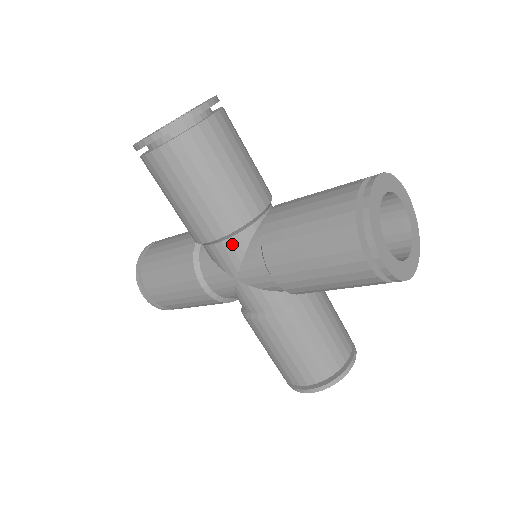
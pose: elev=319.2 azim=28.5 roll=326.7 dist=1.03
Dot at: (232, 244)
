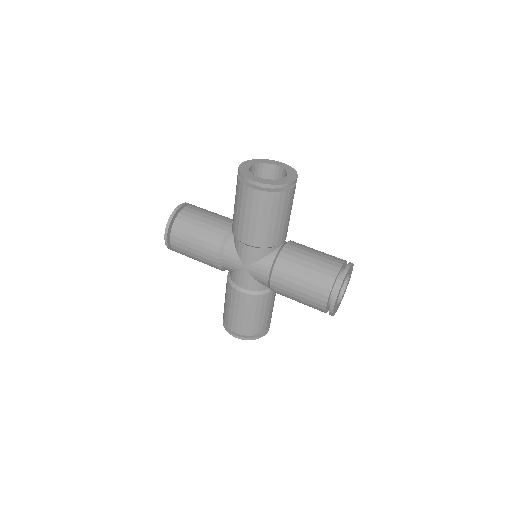
Dot at: (258, 252)
